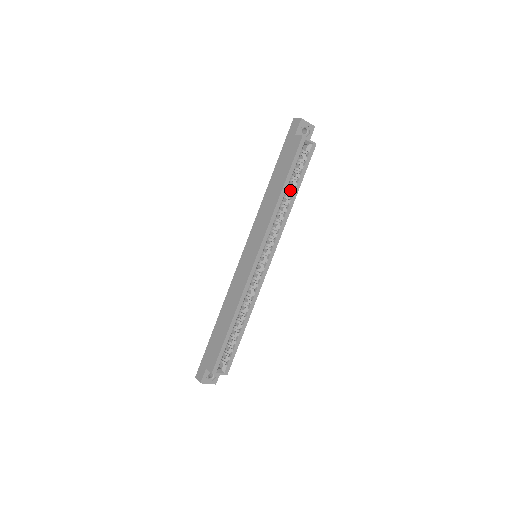
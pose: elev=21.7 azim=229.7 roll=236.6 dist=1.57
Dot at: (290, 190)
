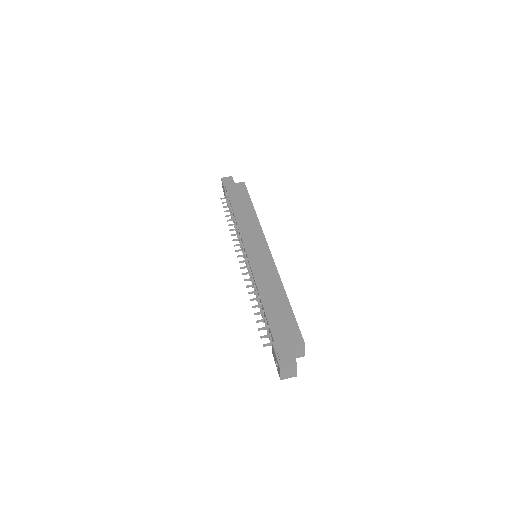
Dot at: occluded
